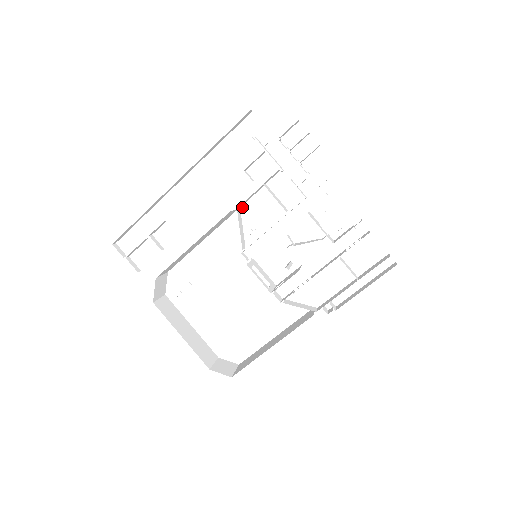
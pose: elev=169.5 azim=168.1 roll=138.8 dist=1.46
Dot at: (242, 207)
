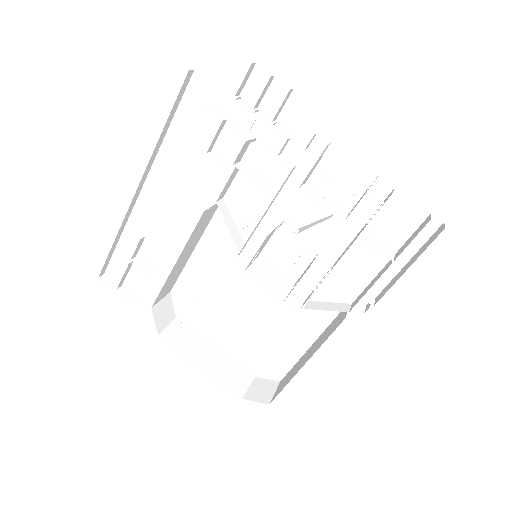
Dot at: (225, 197)
